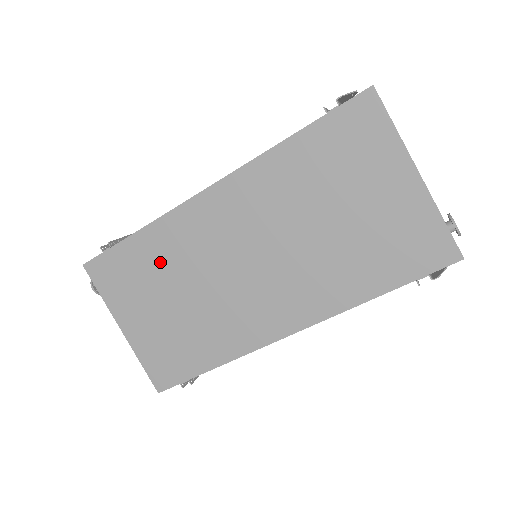
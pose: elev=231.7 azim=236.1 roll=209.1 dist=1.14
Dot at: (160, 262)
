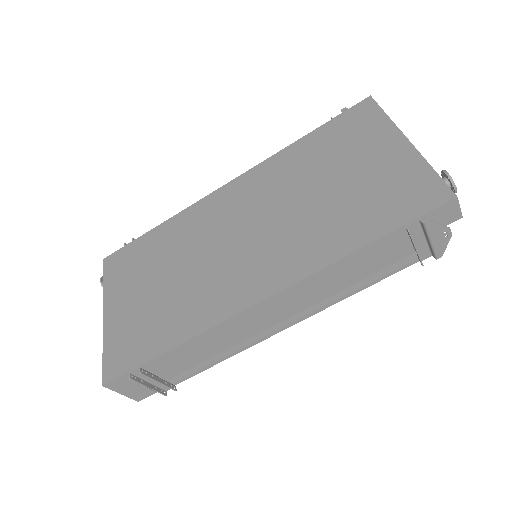
Dot at: (166, 247)
